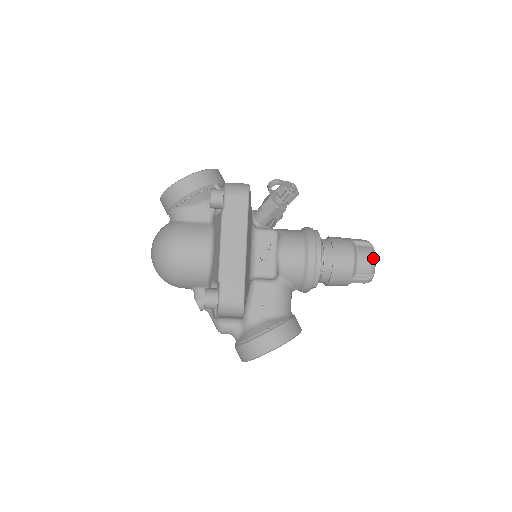
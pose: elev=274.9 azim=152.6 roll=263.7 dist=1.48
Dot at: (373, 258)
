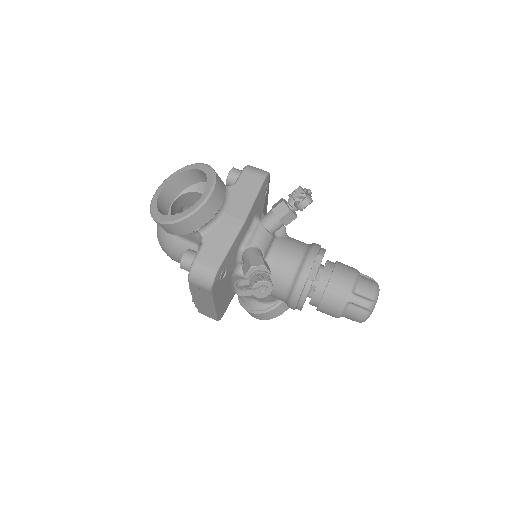
Dot at: (362, 321)
